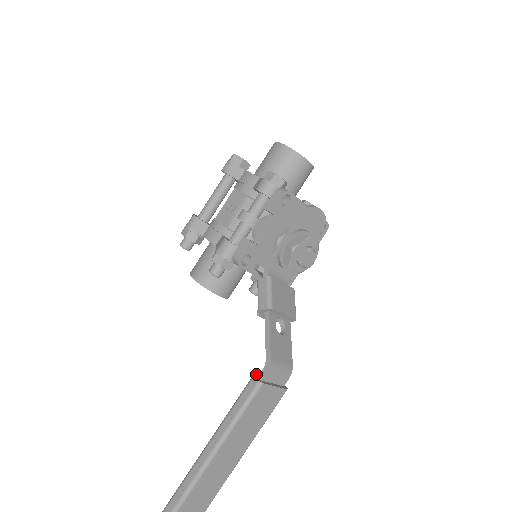
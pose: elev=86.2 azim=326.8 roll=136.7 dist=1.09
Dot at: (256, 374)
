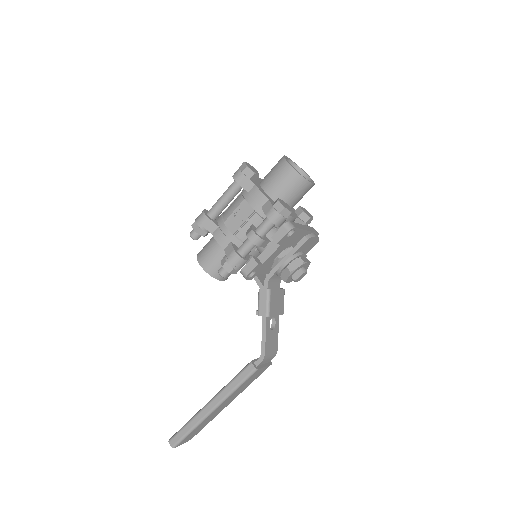
Dot at: (252, 360)
